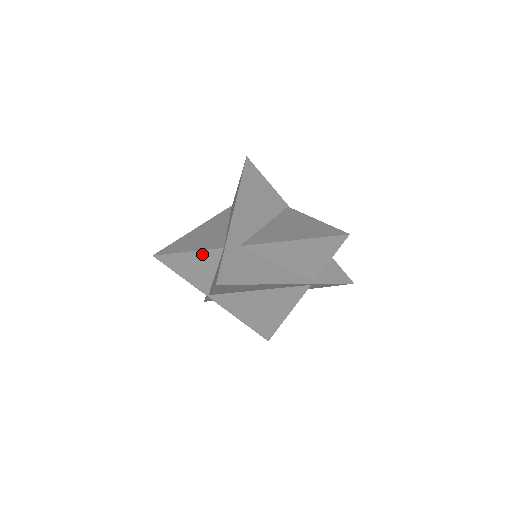
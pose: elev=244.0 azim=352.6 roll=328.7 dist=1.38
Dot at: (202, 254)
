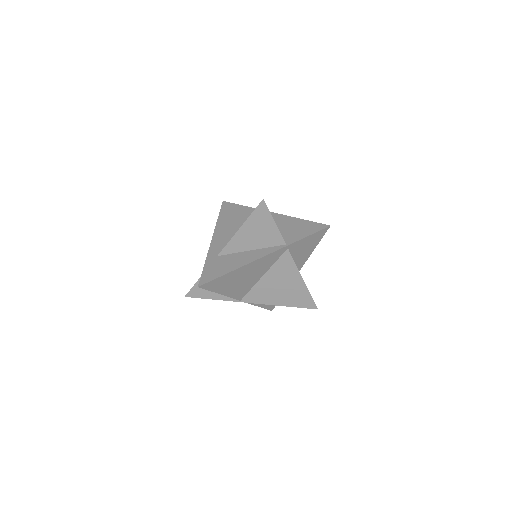
Dot at: occluded
